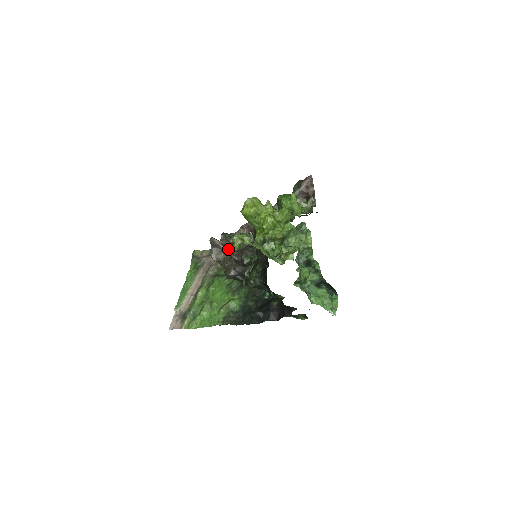
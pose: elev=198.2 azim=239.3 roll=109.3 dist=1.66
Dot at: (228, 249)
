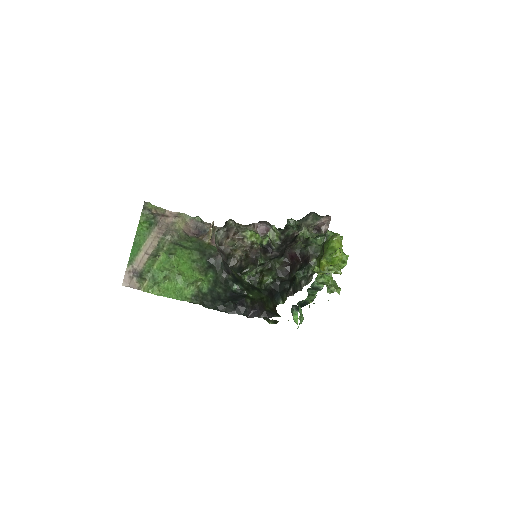
Dot at: (239, 240)
